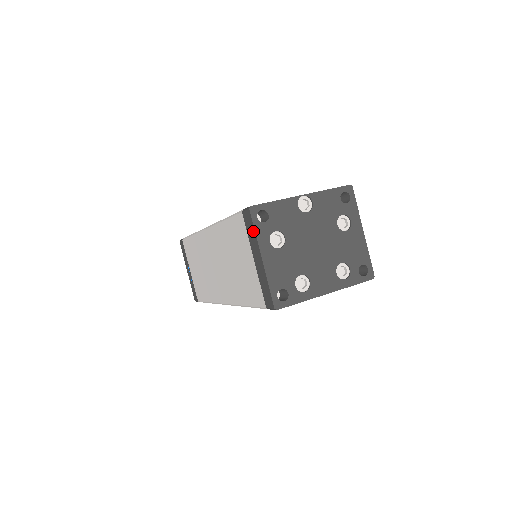
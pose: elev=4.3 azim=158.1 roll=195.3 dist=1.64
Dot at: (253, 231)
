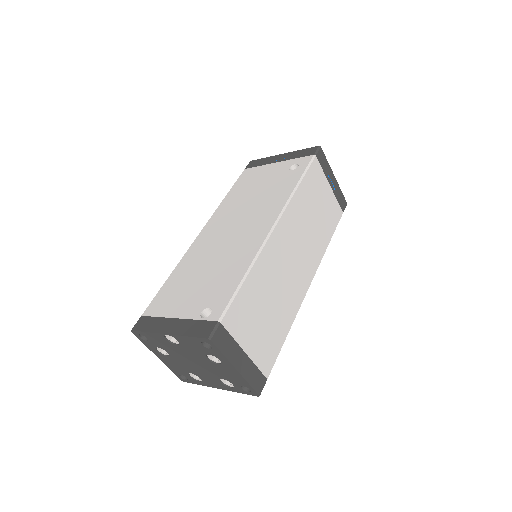
Dot at: occluded
